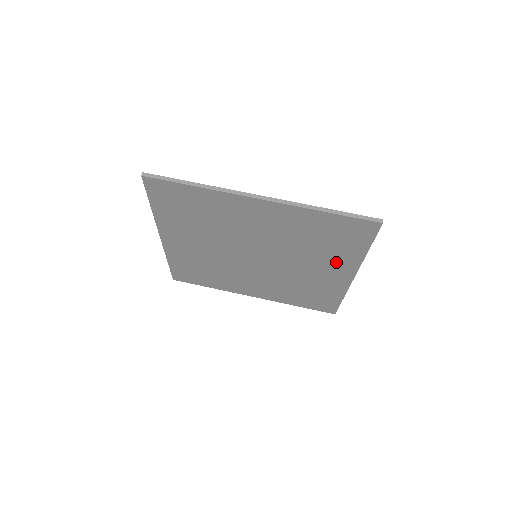
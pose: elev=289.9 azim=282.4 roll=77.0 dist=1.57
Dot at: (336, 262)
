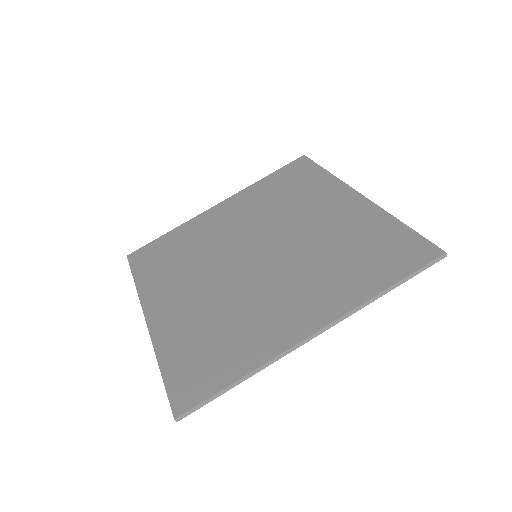
Dot at: (353, 222)
